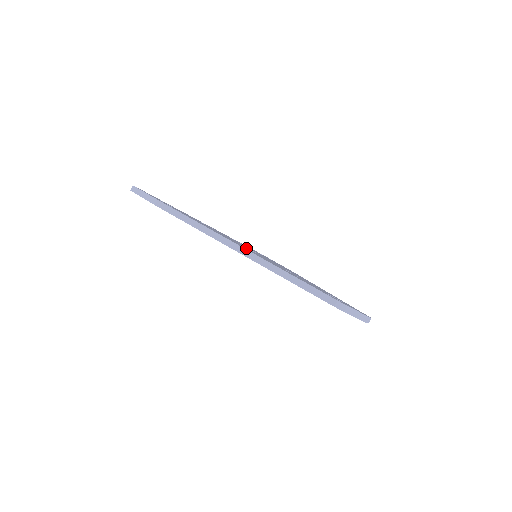
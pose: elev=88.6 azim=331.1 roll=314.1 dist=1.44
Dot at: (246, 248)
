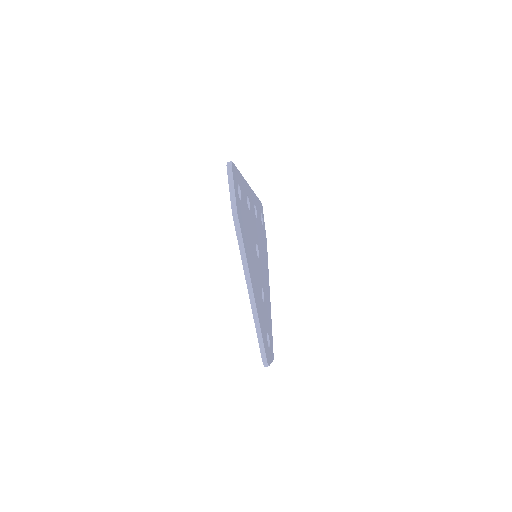
Dot at: (255, 272)
